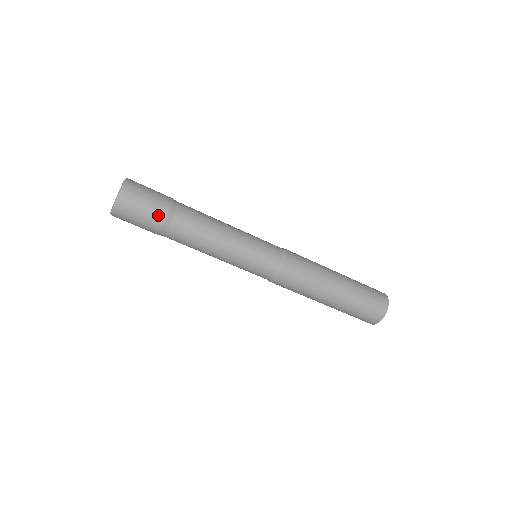
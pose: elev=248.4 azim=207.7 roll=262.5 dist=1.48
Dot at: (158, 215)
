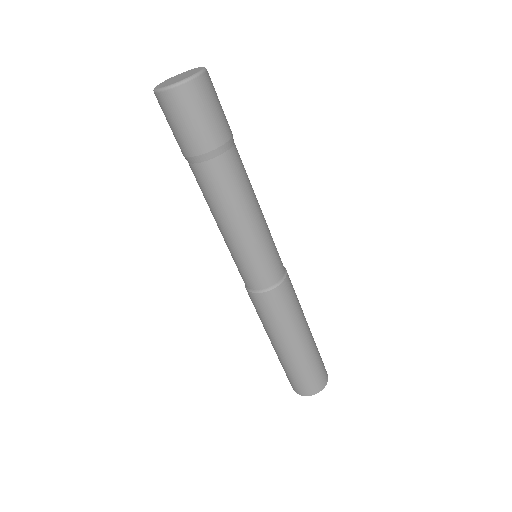
Dot at: (217, 134)
